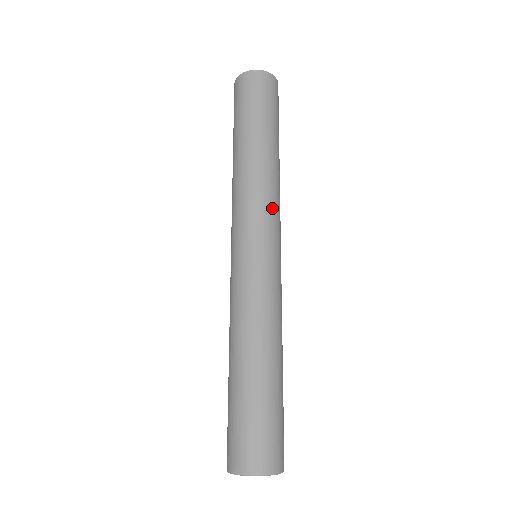
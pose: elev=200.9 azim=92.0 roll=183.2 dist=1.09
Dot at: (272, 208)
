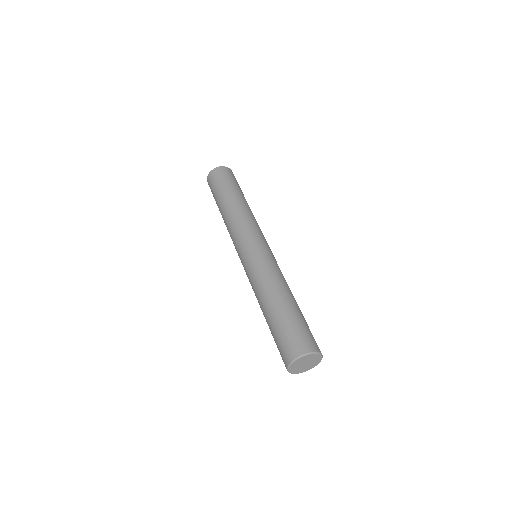
Dot at: occluded
